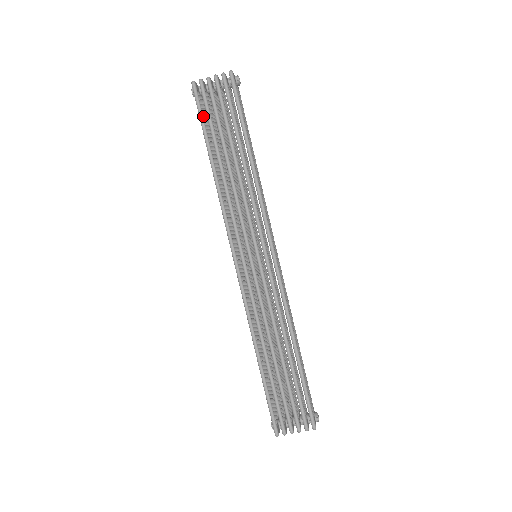
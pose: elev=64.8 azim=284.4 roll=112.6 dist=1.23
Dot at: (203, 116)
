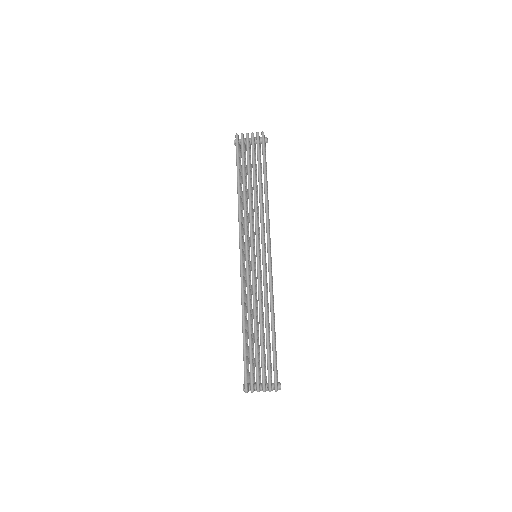
Dot at: occluded
